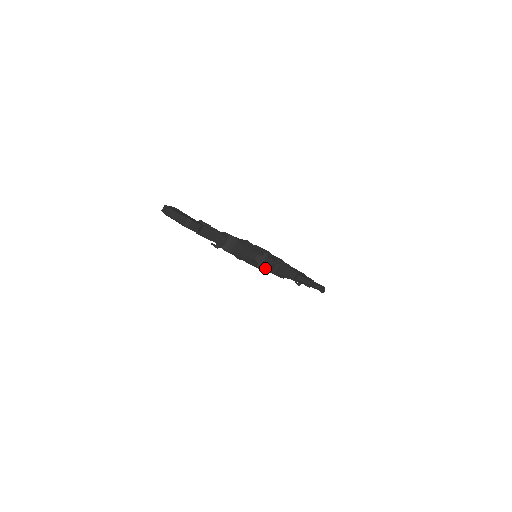
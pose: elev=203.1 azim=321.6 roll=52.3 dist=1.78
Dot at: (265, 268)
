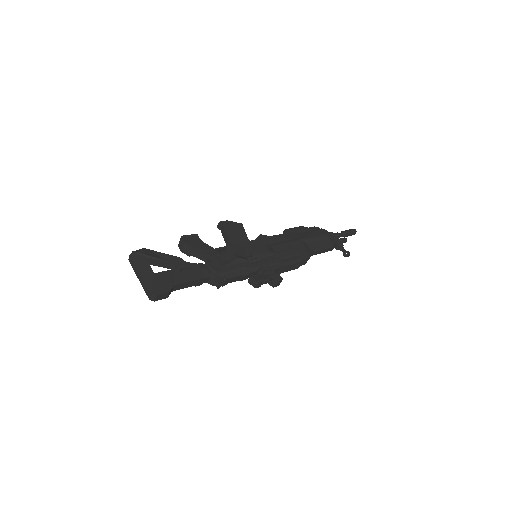
Dot at: occluded
